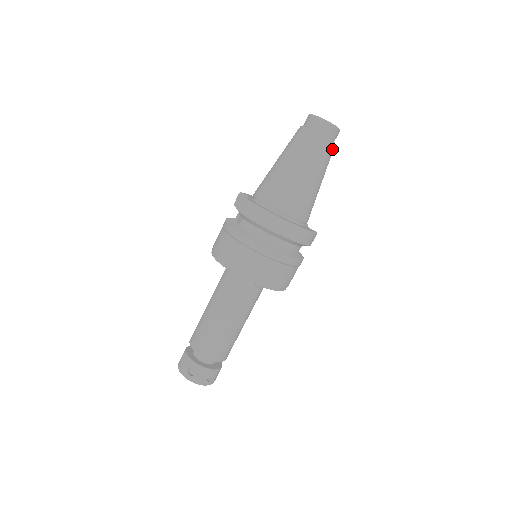
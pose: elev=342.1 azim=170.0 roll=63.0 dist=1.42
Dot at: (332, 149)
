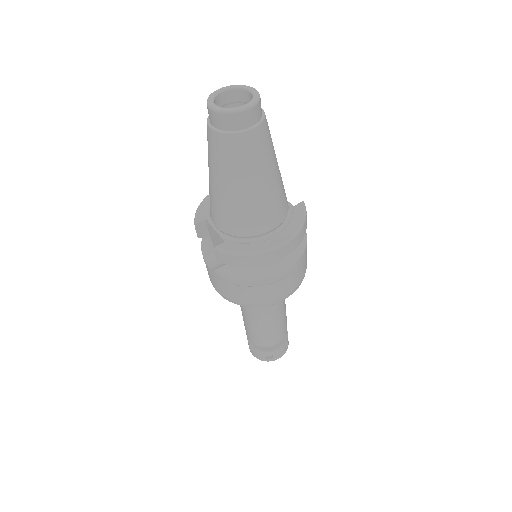
Dot at: (266, 125)
